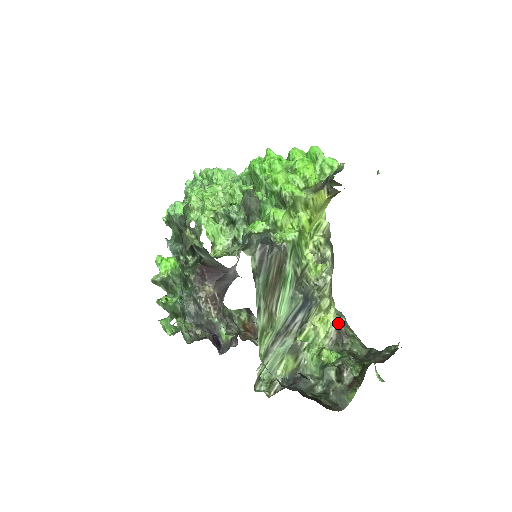
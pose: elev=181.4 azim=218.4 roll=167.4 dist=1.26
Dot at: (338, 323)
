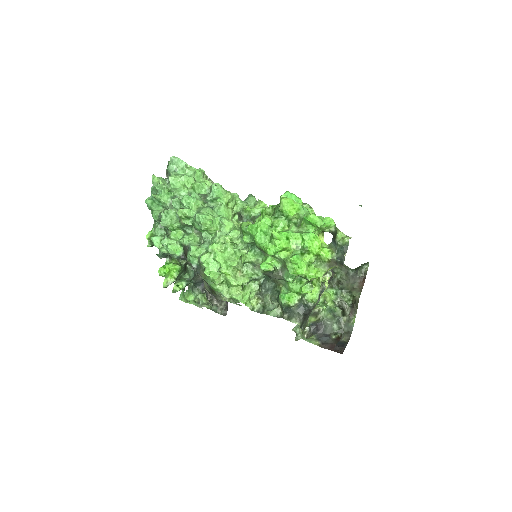
Dot at: occluded
